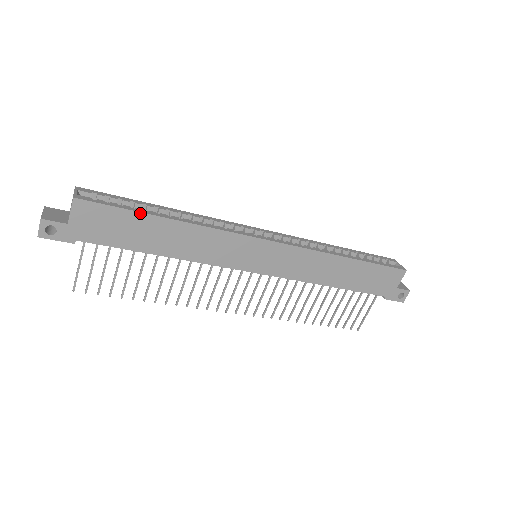
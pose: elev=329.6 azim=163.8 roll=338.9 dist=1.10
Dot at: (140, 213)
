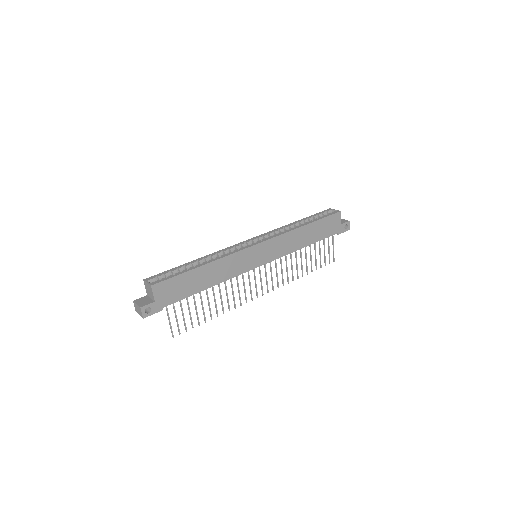
Dot at: (187, 272)
